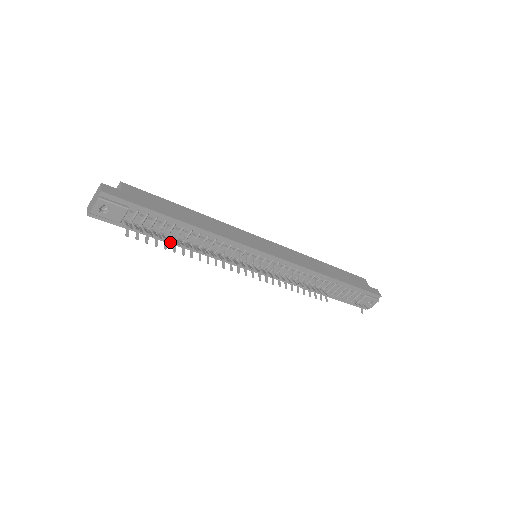
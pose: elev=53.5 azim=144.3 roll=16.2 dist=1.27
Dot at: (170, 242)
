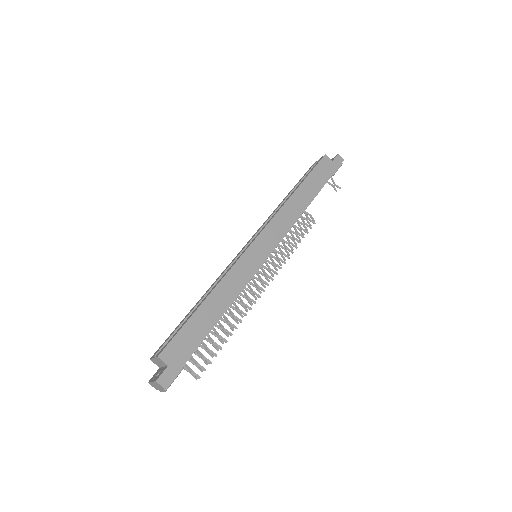
Dot at: occluded
